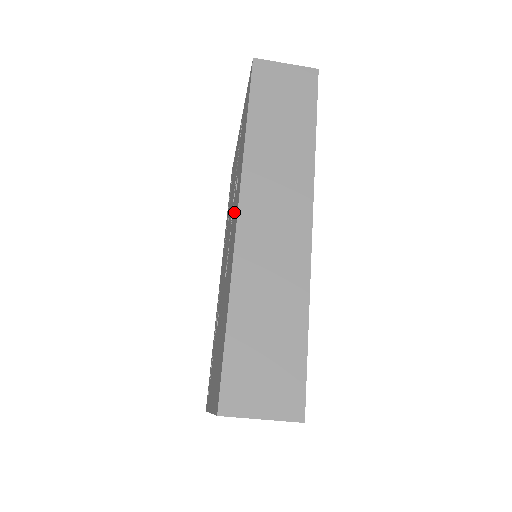
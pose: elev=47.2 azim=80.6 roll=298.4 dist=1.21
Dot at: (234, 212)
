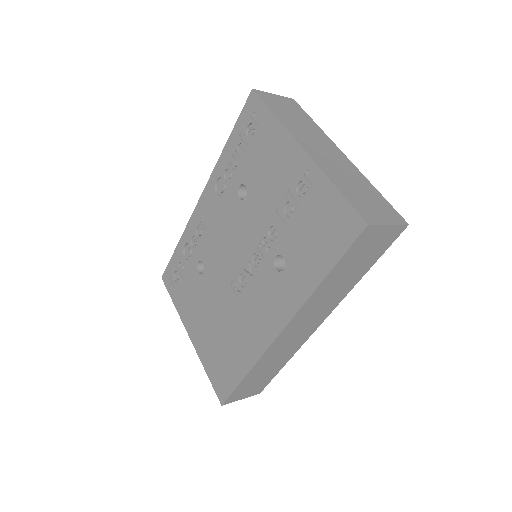
Dot at: (268, 290)
